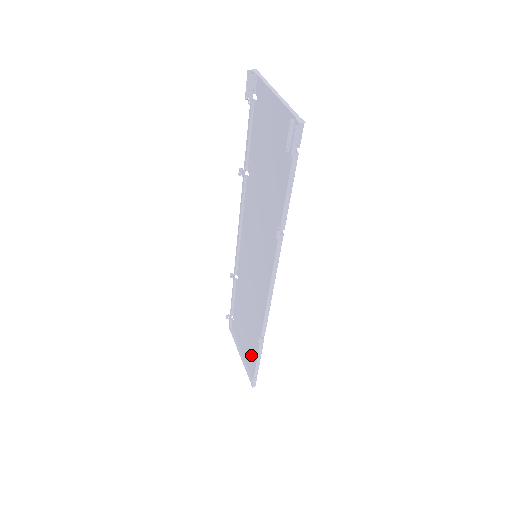
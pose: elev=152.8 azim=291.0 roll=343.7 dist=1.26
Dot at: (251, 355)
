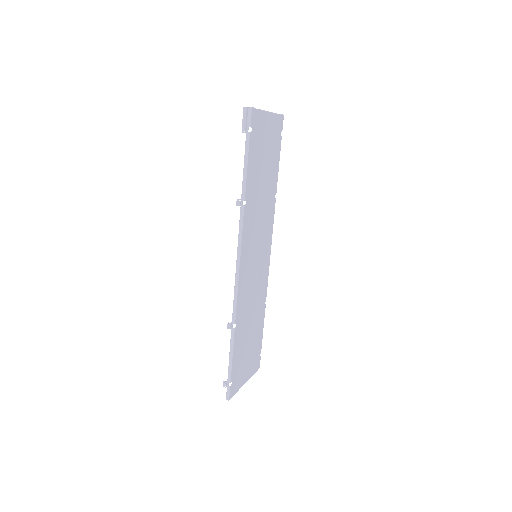
Dot at: (239, 368)
